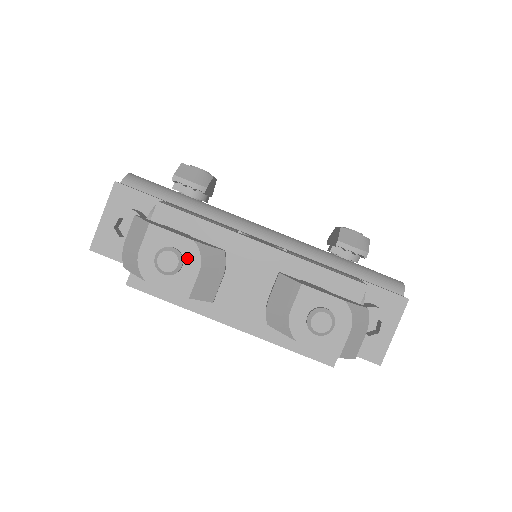
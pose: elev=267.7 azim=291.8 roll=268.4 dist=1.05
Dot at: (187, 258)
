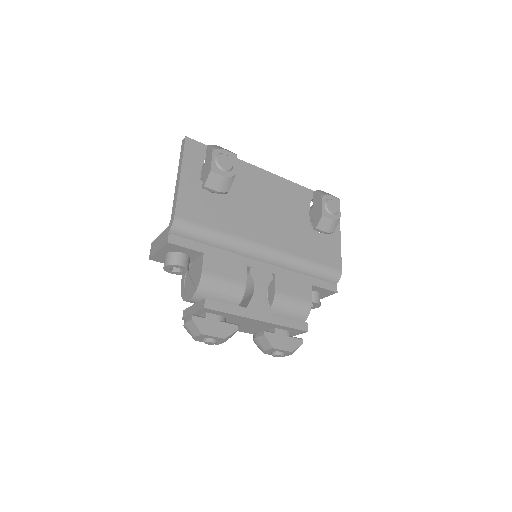
Dot at: (219, 340)
